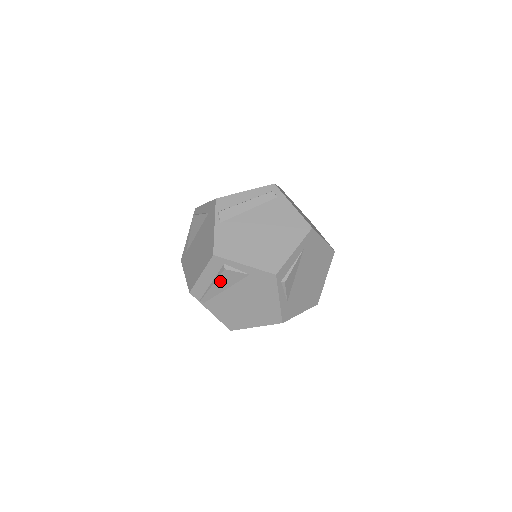
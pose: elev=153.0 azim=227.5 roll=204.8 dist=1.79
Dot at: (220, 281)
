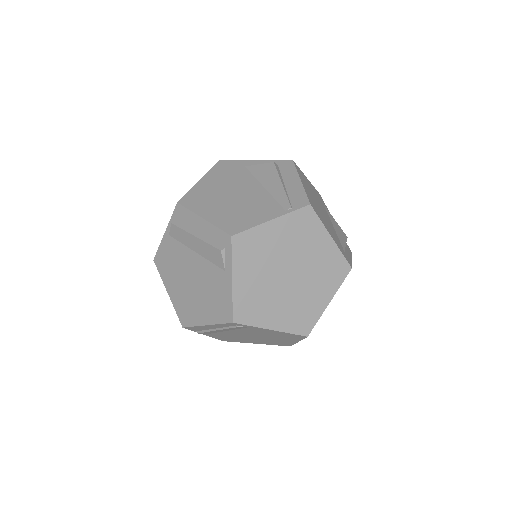
Dot at: occluded
